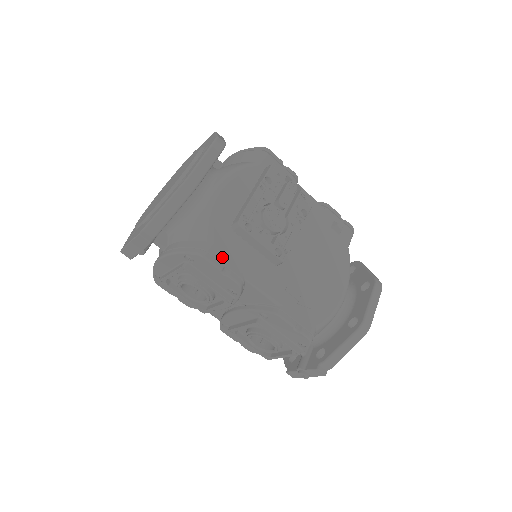
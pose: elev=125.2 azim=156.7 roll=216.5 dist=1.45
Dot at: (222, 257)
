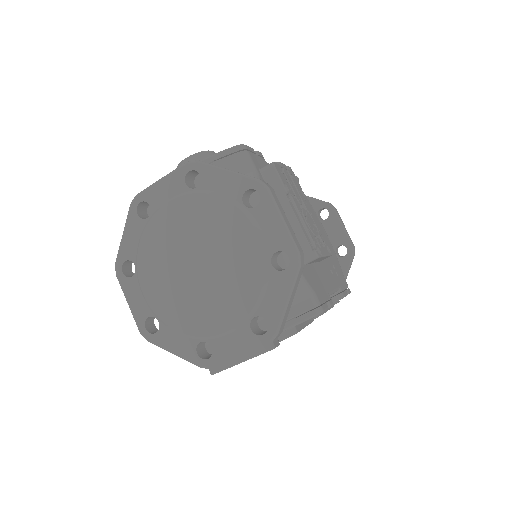
Dot at: (322, 297)
